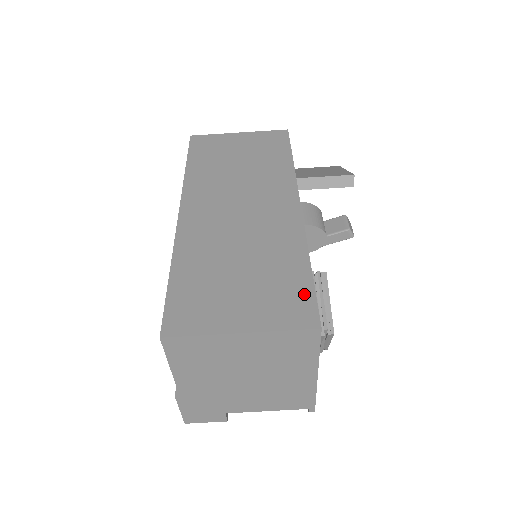
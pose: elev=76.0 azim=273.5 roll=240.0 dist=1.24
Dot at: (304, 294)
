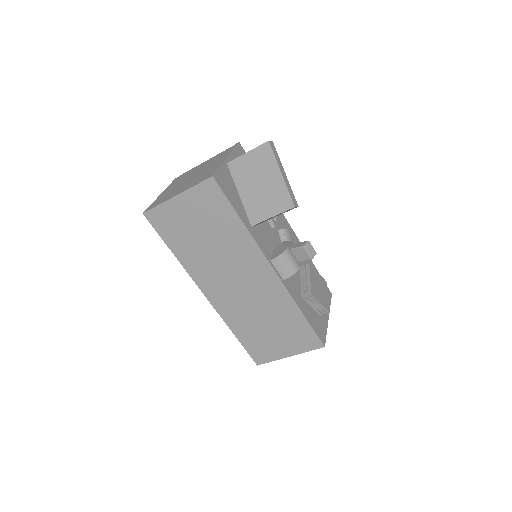
Dot at: (308, 332)
